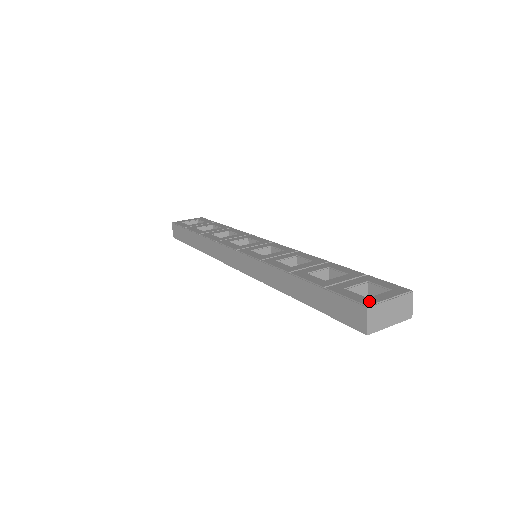
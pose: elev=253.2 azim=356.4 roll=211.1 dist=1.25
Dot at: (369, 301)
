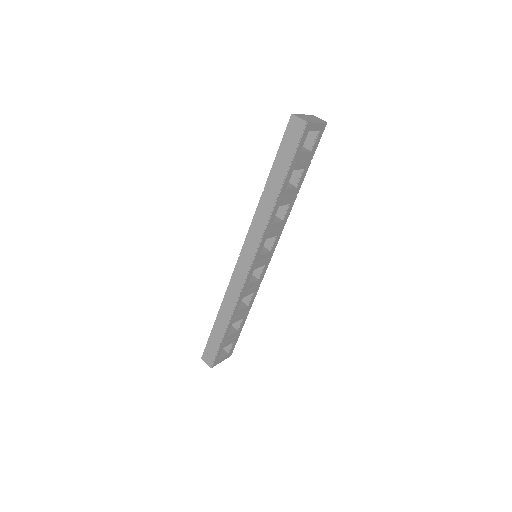
Dot at: (292, 118)
